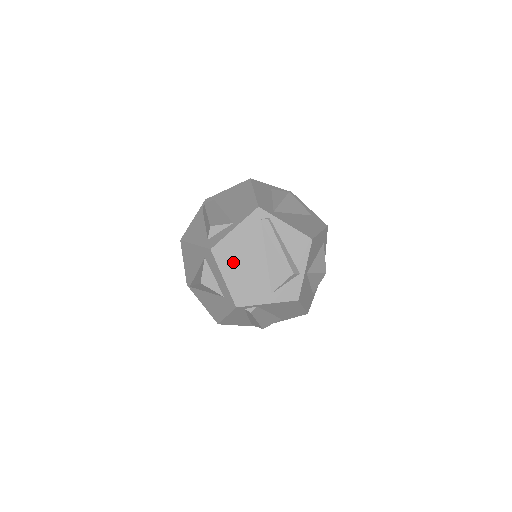
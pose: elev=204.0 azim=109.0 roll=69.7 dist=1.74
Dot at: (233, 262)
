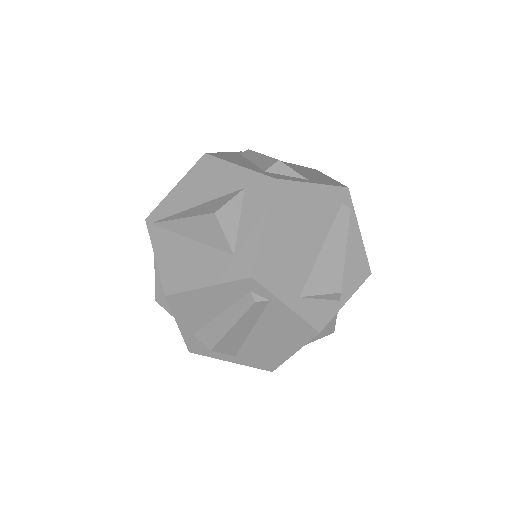
Dot at: (287, 218)
